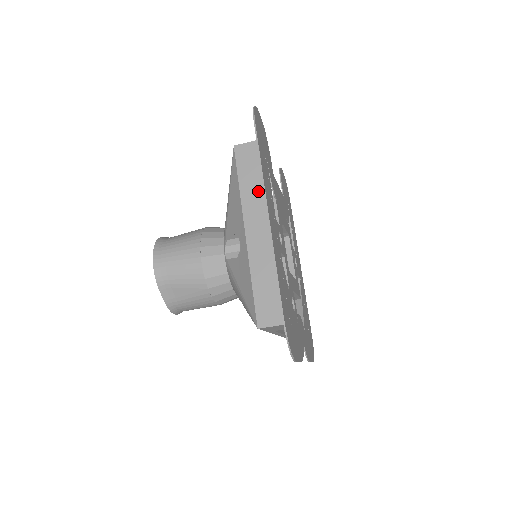
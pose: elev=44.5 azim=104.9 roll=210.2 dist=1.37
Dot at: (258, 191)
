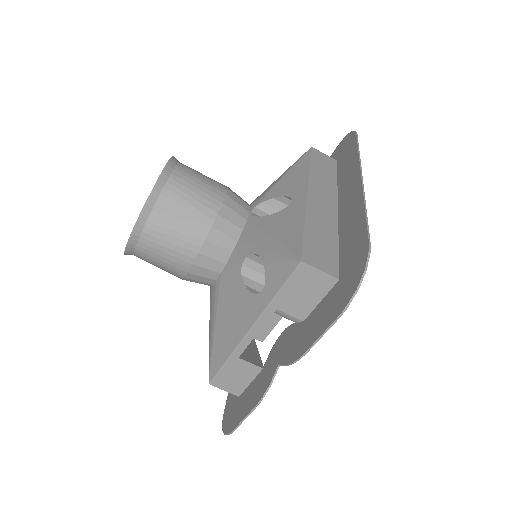
Dot at: (327, 180)
